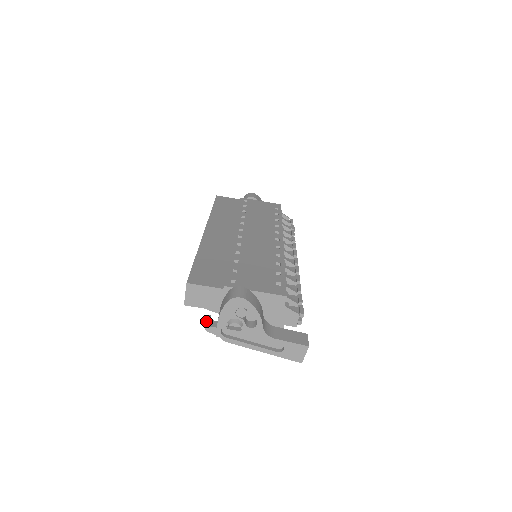
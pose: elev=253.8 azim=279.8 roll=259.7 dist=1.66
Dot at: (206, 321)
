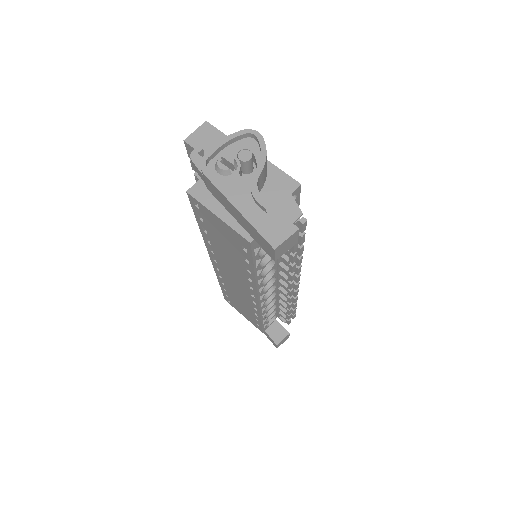
Dot at: (199, 147)
